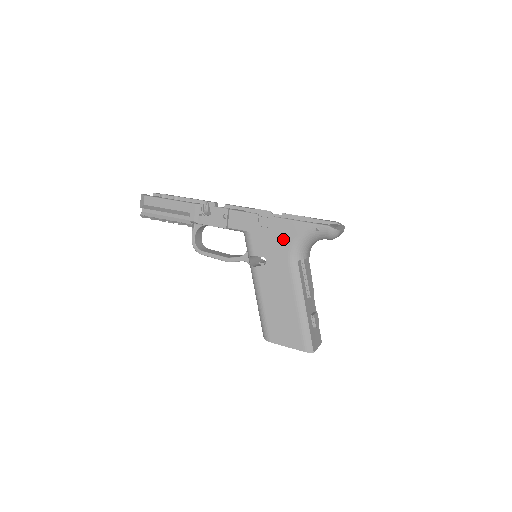
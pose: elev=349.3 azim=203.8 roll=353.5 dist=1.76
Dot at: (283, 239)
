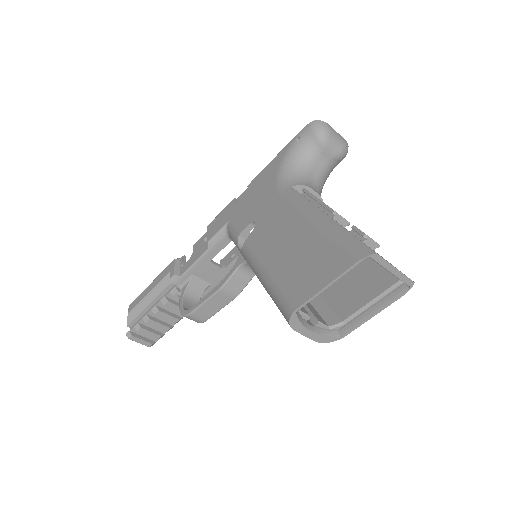
Dot at: (266, 185)
